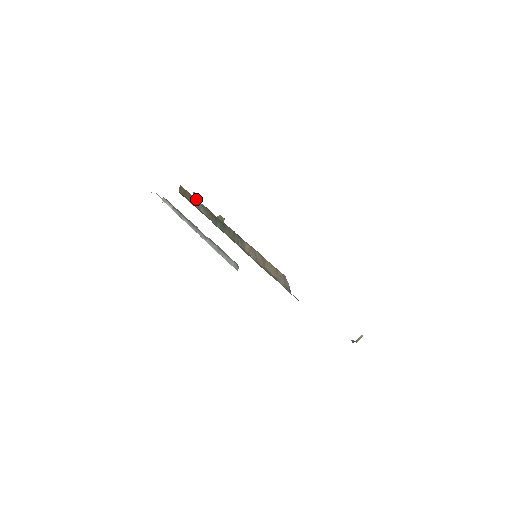
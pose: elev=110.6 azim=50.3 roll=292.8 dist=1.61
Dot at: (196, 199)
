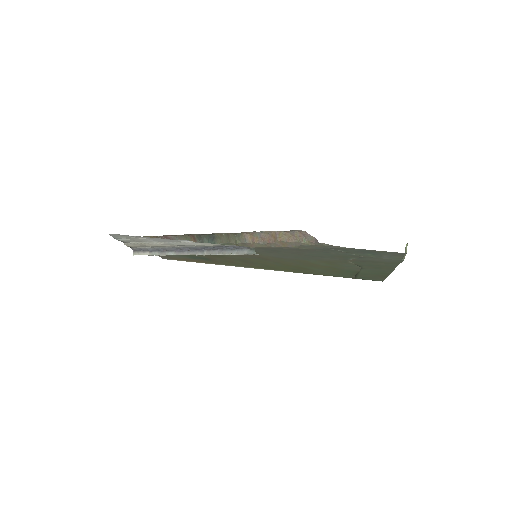
Dot at: (168, 236)
